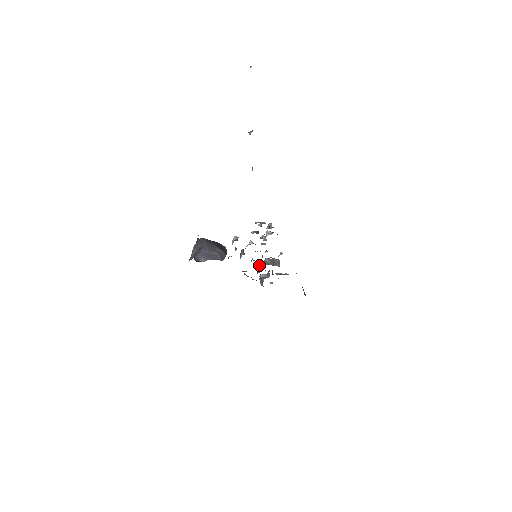
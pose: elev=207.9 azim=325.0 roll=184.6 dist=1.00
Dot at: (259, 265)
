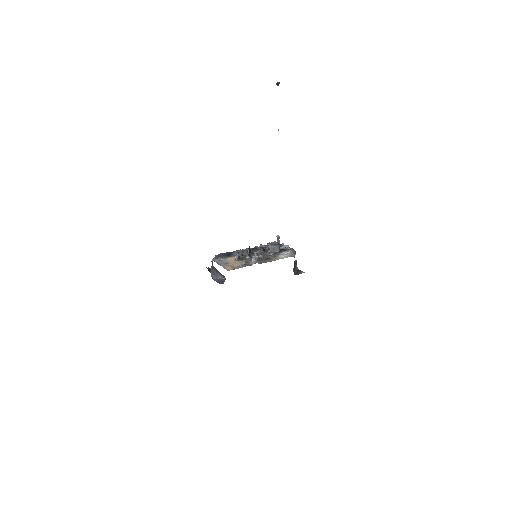
Dot at: (267, 245)
